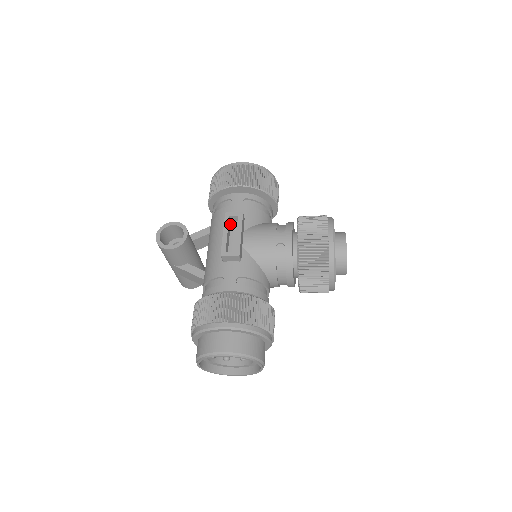
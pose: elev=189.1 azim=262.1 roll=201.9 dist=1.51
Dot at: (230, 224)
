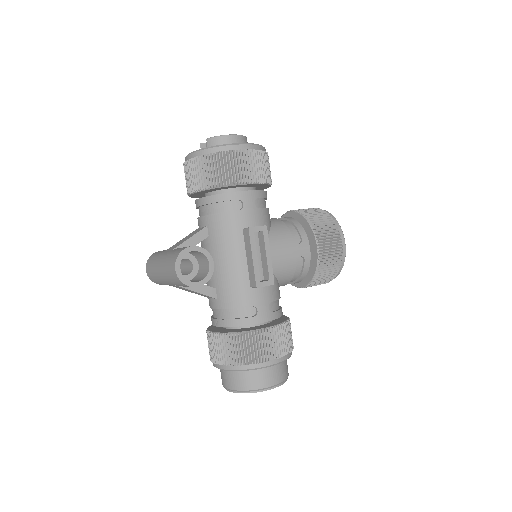
Dot at: occluded
